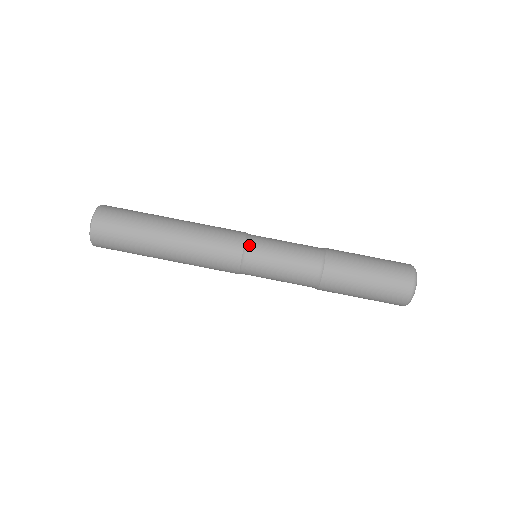
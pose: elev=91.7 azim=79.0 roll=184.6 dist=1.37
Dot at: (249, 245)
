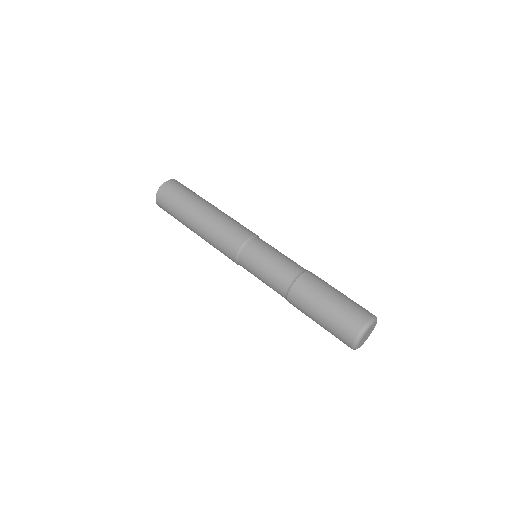
Dot at: (250, 242)
